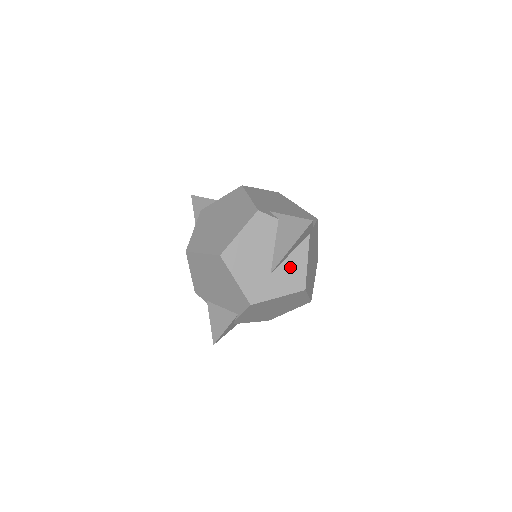
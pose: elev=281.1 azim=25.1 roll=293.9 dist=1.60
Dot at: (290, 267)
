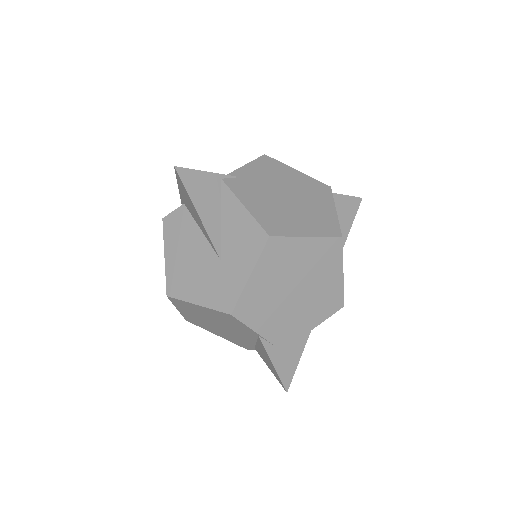
Dot at: (233, 232)
